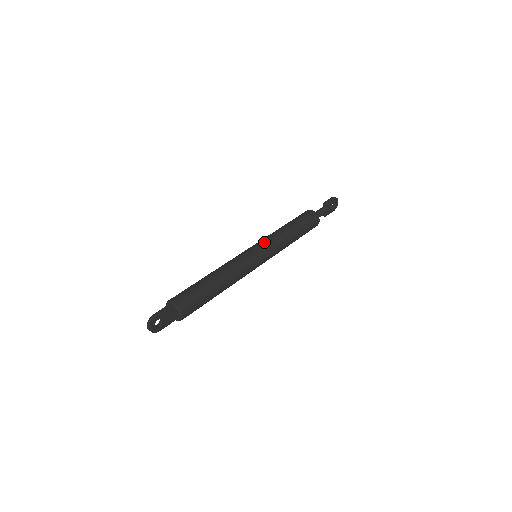
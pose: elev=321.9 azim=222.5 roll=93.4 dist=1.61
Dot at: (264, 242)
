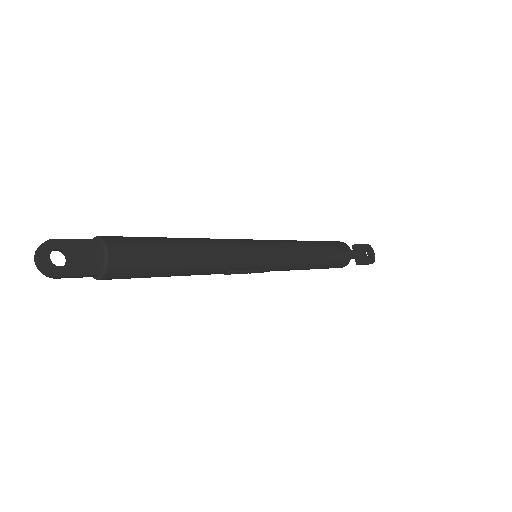
Dot at: occluded
